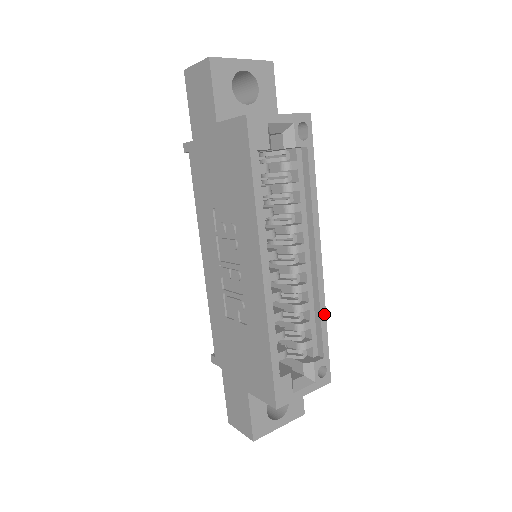
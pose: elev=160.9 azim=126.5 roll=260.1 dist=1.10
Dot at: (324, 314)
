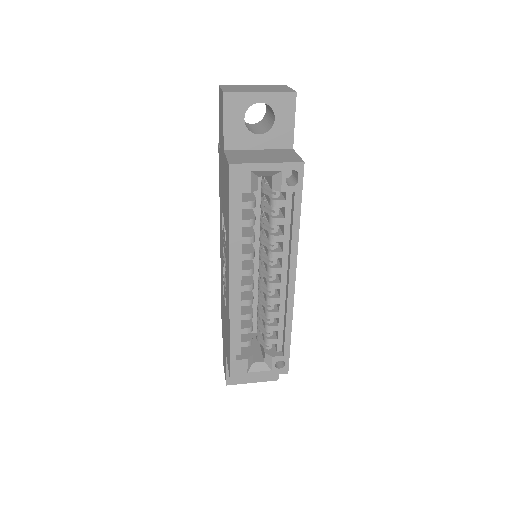
Dot at: (290, 325)
